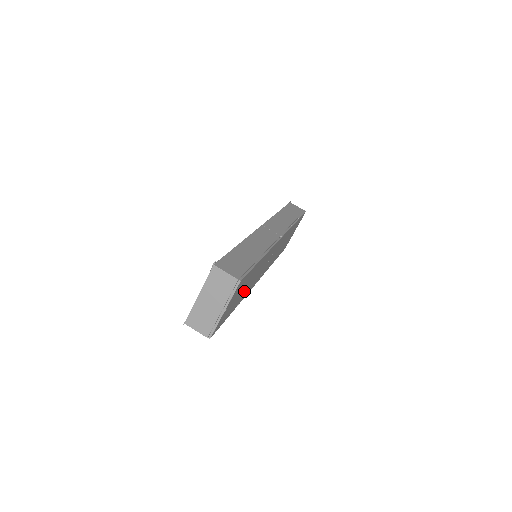
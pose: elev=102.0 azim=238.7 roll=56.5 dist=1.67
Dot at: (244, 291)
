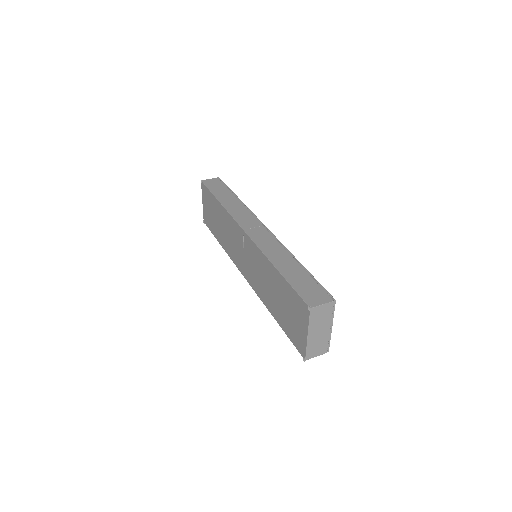
Dot at: occluded
